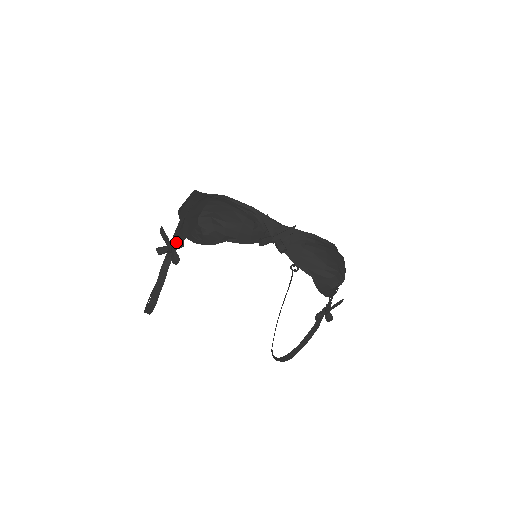
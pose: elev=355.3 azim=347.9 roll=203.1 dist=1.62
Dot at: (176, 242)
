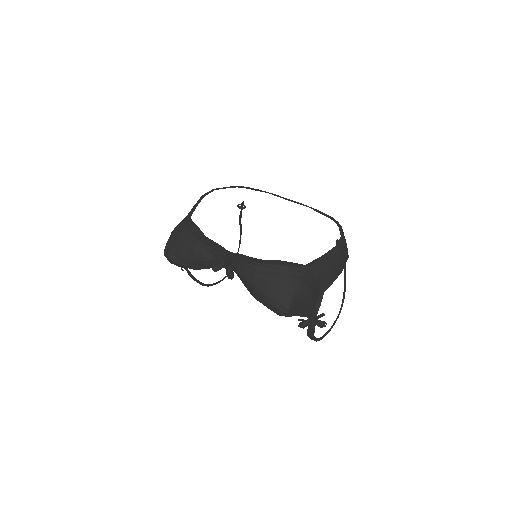
Dot at: occluded
